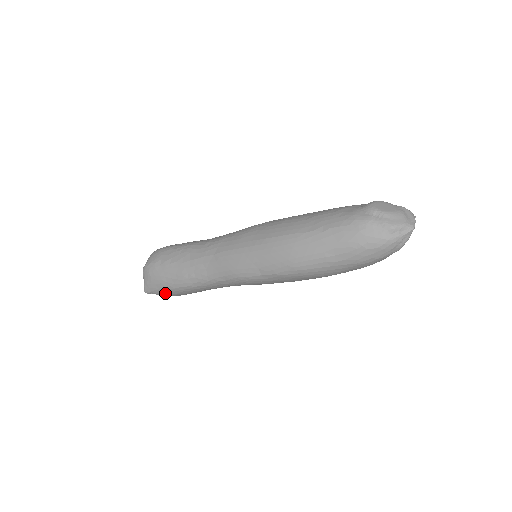
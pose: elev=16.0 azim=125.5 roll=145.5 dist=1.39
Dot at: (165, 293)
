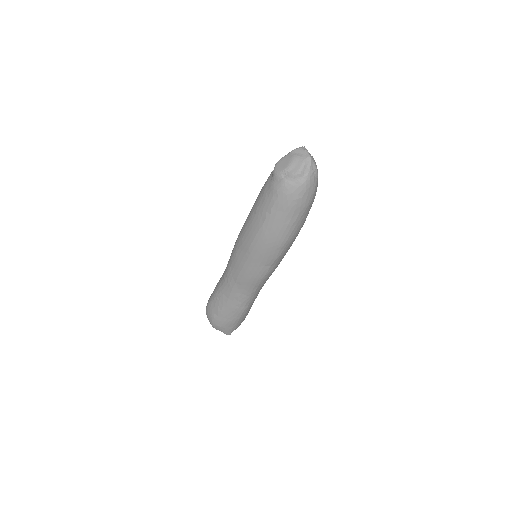
Dot at: (238, 325)
